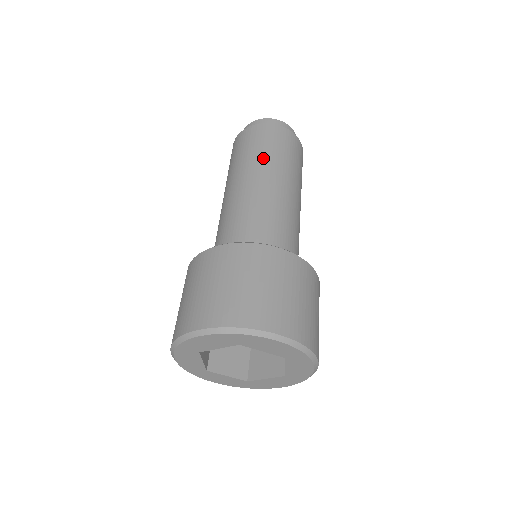
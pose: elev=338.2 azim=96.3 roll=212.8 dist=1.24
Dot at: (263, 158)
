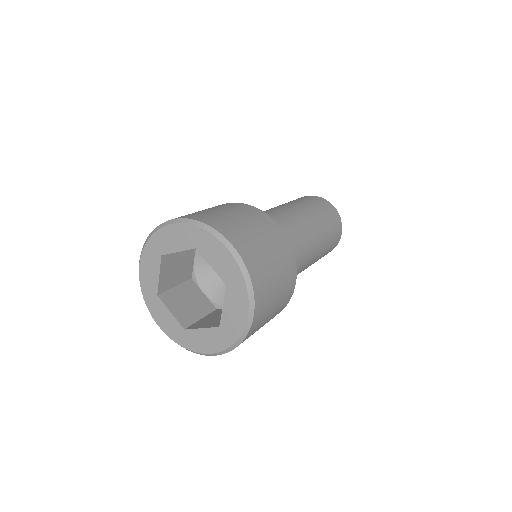
Dot at: (303, 204)
